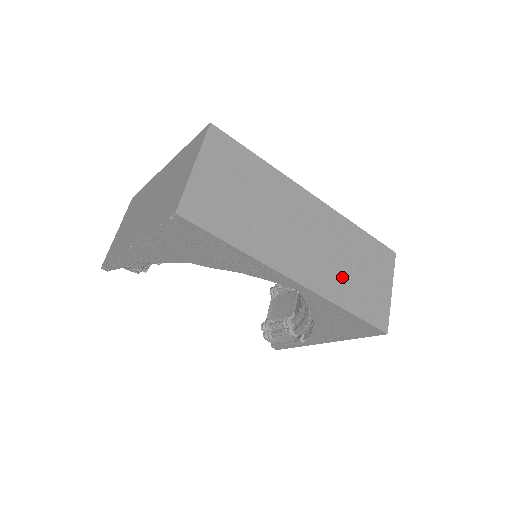
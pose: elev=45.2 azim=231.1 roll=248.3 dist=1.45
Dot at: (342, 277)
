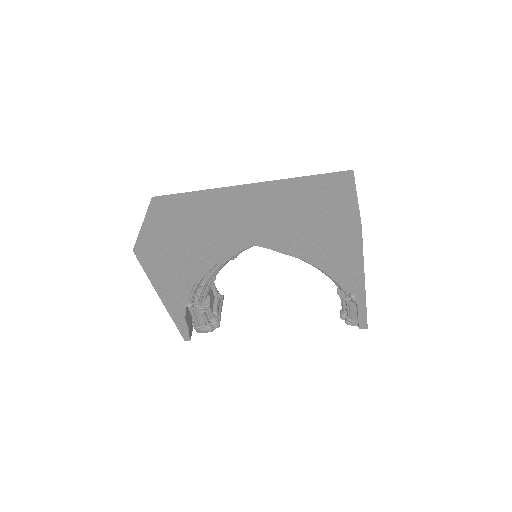
Dot at: (290, 214)
